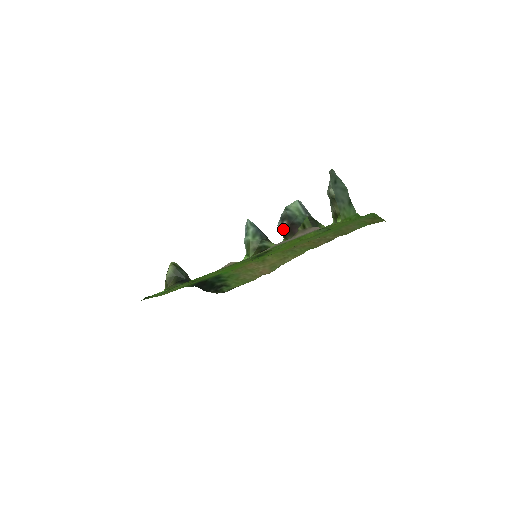
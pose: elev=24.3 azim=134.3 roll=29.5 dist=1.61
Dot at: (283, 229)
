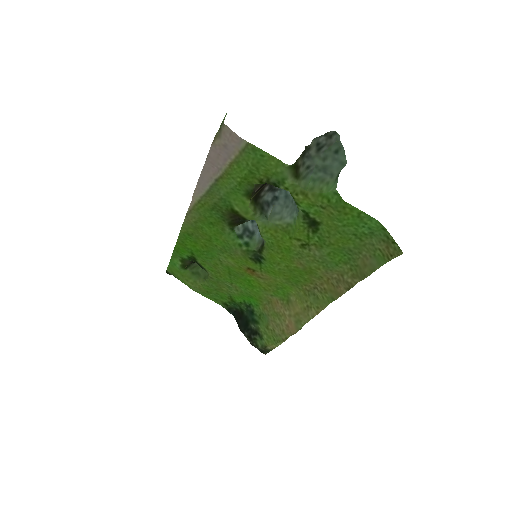
Dot at: (260, 193)
